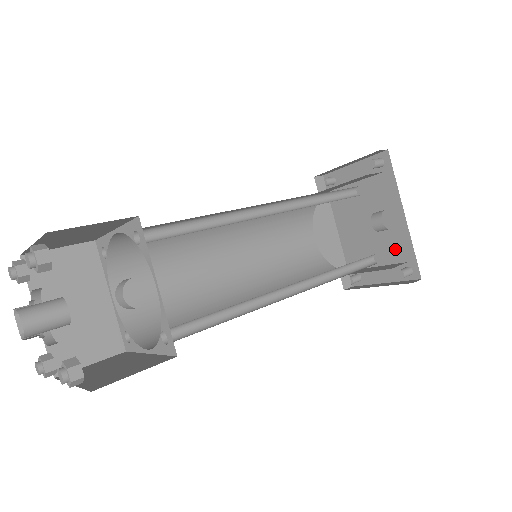
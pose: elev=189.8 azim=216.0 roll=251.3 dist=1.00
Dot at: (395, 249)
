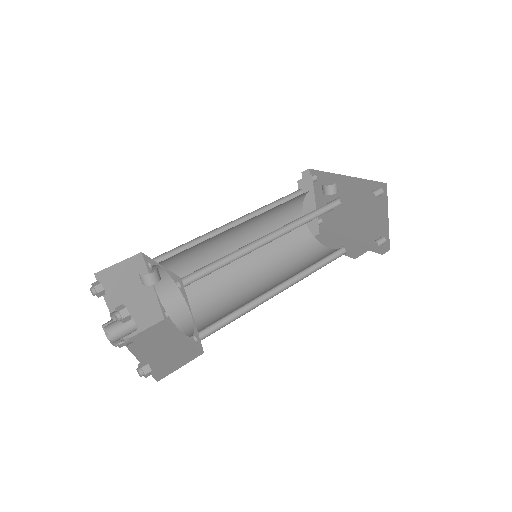
Dot at: (365, 195)
